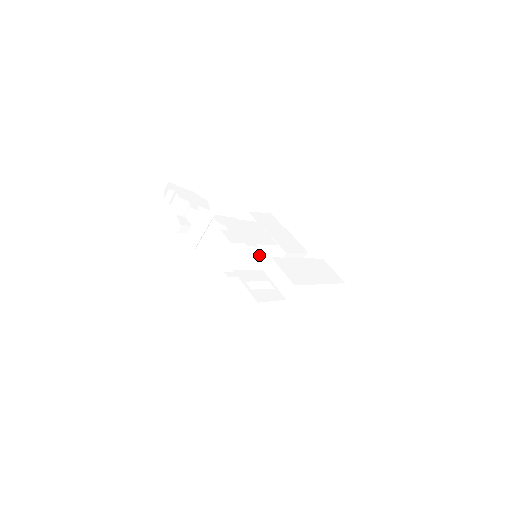
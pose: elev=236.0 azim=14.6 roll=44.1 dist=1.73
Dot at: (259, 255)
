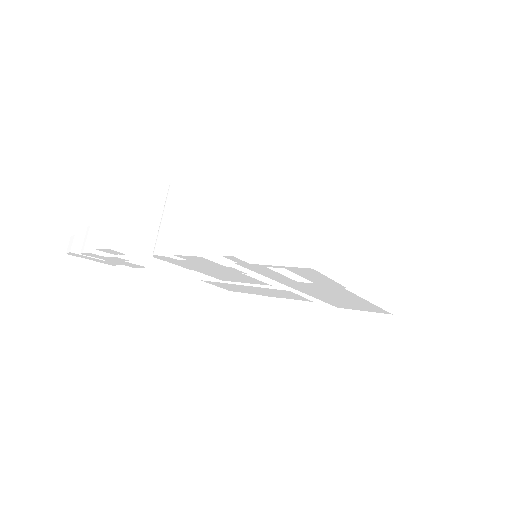
Dot at: occluded
